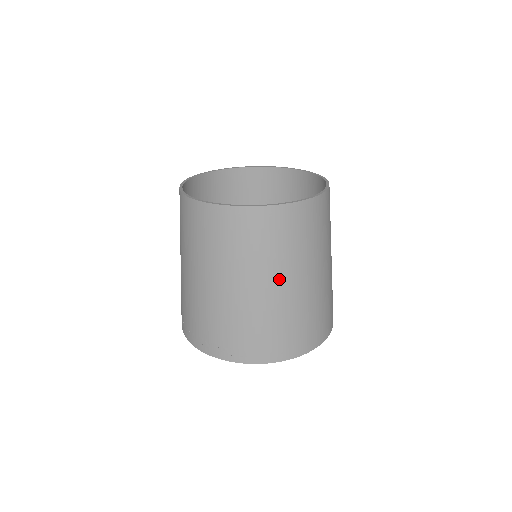
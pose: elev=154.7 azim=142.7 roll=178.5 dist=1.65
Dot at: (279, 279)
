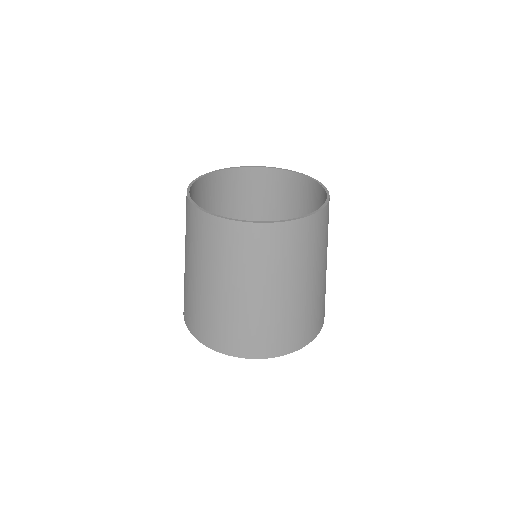
Dot at: (214, 280)
